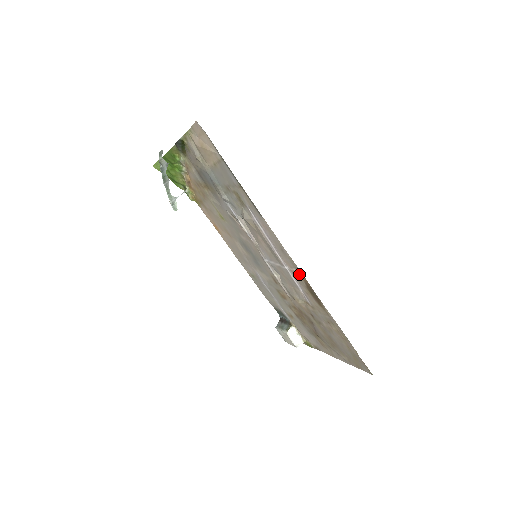
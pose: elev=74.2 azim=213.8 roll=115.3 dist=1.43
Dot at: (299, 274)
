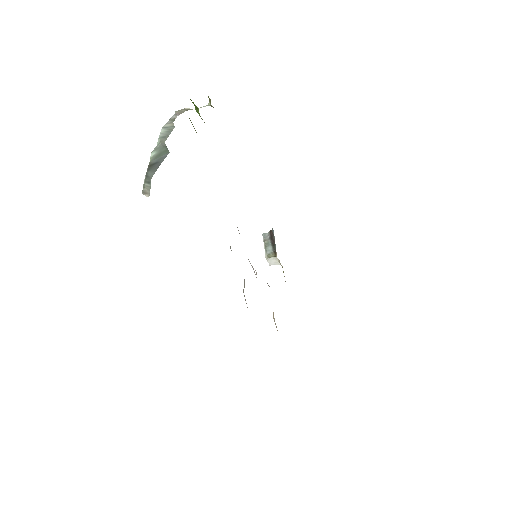
Dot at: occluded
